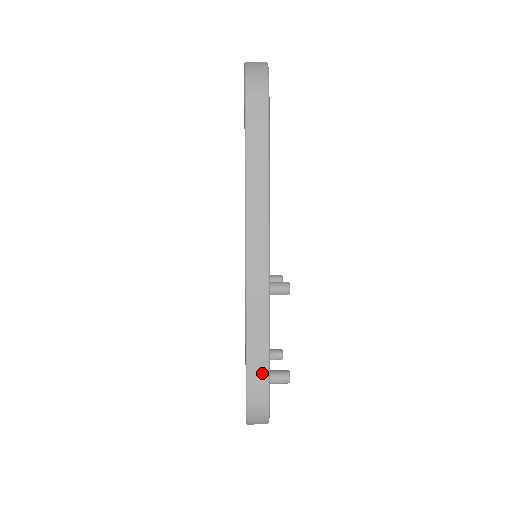
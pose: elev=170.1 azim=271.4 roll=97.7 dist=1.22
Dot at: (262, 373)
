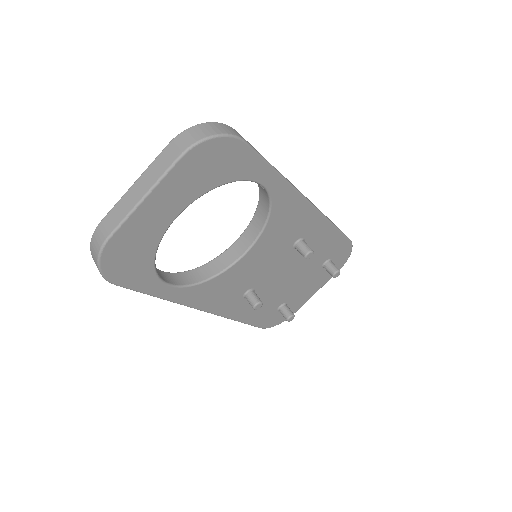
Dot at: occluded
